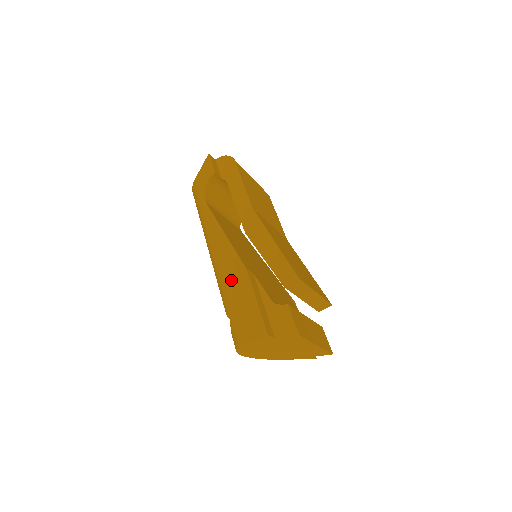
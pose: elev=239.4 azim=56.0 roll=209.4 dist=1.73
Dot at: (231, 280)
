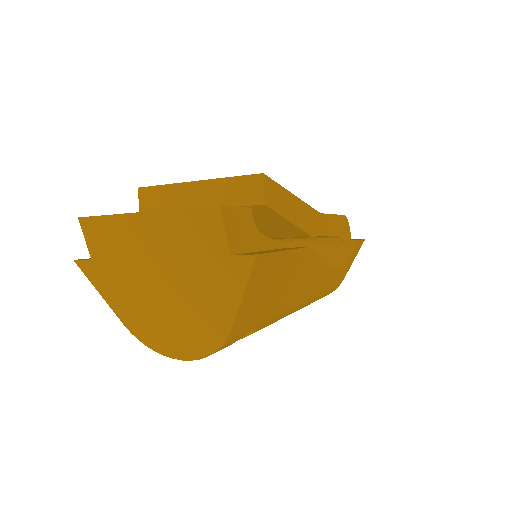
Dot at: occluded
